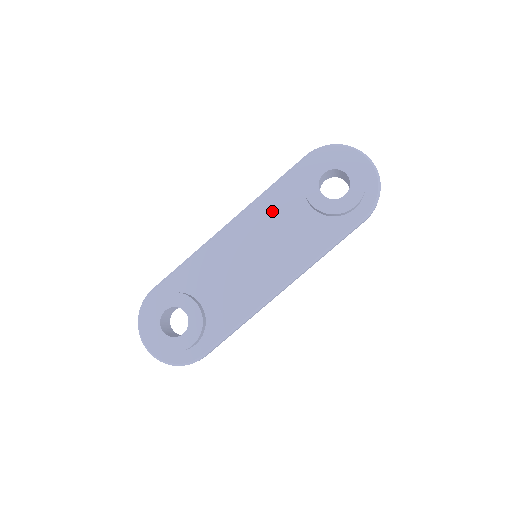
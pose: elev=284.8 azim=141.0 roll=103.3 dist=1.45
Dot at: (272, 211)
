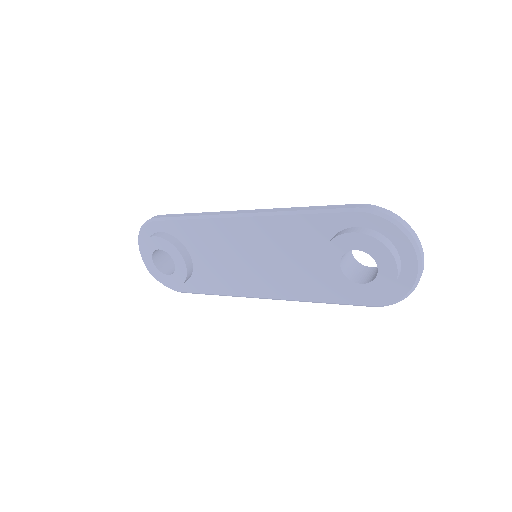
Dot at: (287, 236)
